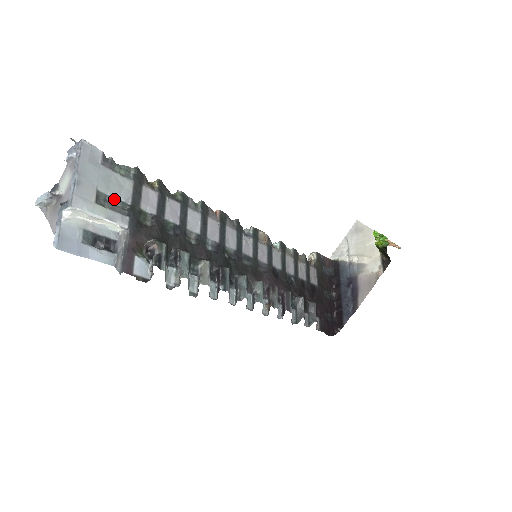
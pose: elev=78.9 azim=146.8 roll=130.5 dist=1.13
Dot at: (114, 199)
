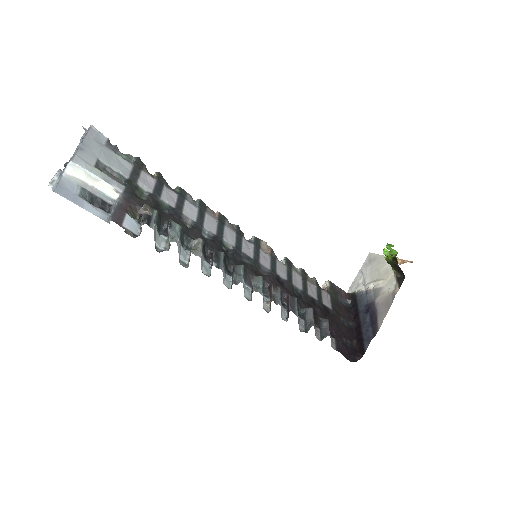
Dot at: (113, 171)
